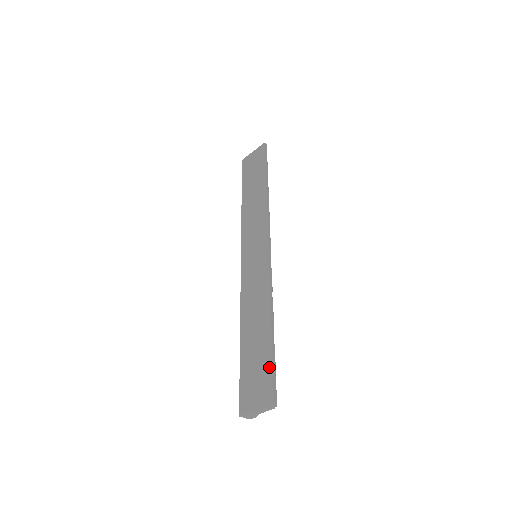
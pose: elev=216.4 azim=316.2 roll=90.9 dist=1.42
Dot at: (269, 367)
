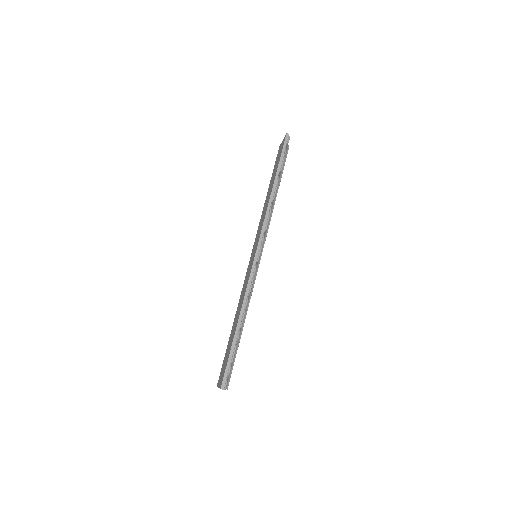
Dot at: (227, 359)
